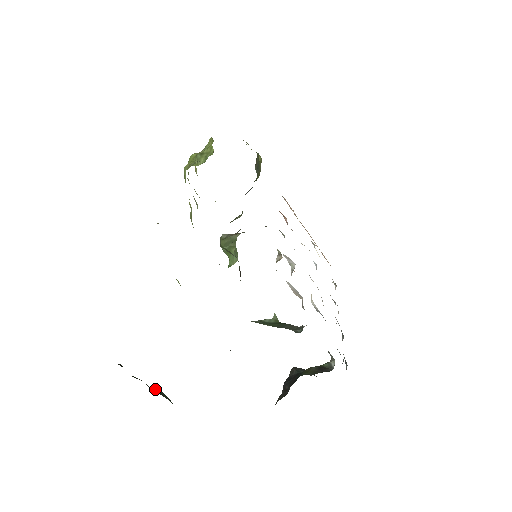
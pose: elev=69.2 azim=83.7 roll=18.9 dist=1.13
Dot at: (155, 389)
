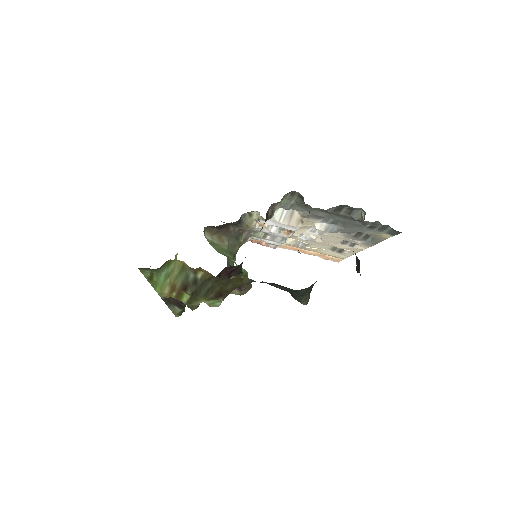
Dot at: occluded
